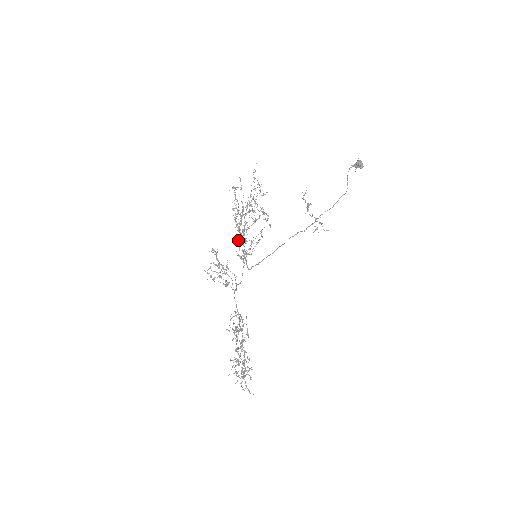
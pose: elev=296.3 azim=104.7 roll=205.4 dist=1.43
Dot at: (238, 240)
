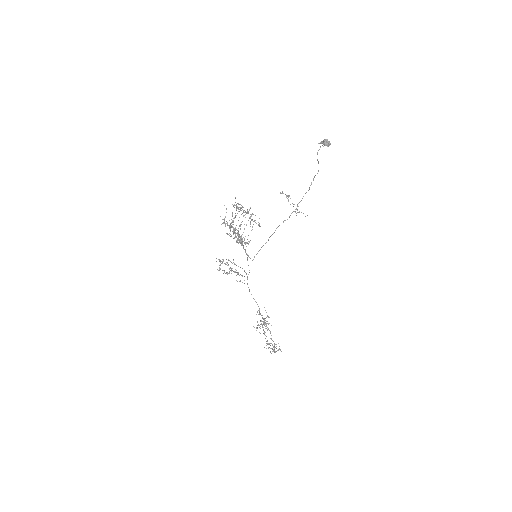
Dot at: occluded
